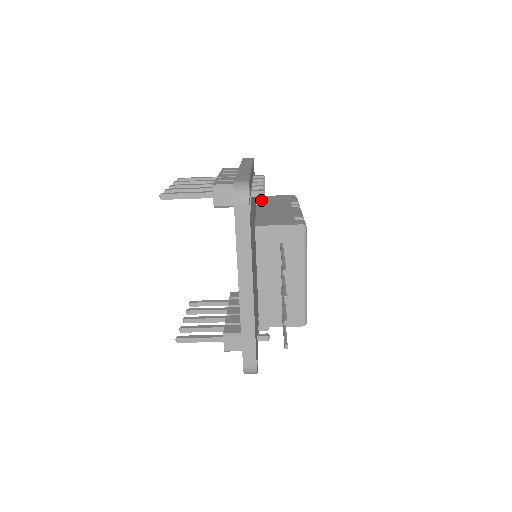
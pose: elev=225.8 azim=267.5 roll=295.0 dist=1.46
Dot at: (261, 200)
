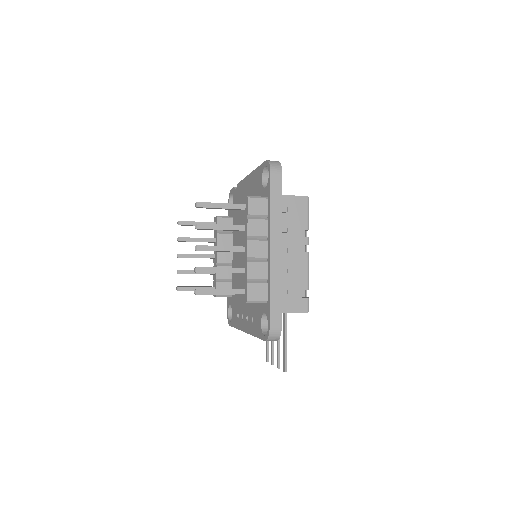
Dot at: occluded
